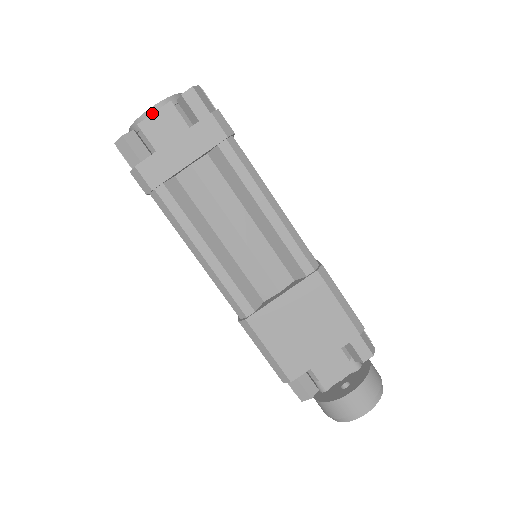
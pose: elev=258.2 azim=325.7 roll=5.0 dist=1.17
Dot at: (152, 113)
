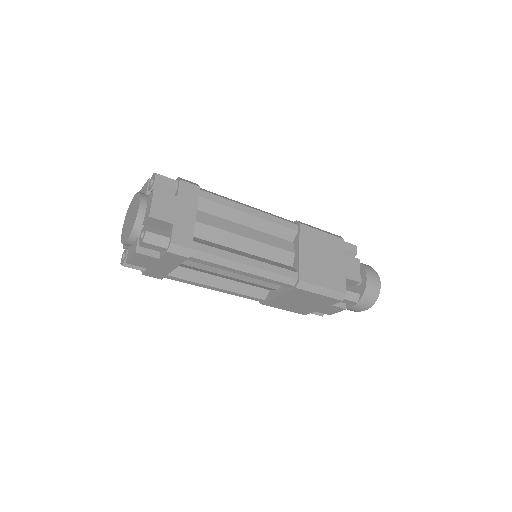
Dot at: (129, 258)
